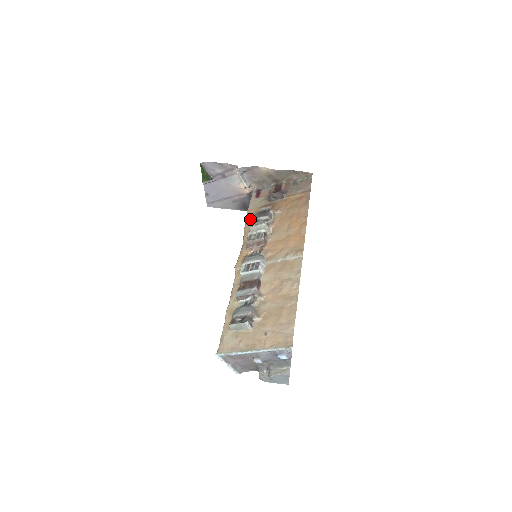
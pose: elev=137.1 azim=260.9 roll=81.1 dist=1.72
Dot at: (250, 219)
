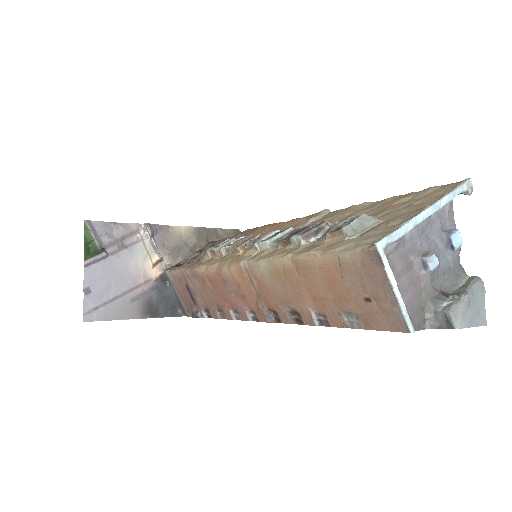
Dot at: (198, 262)
